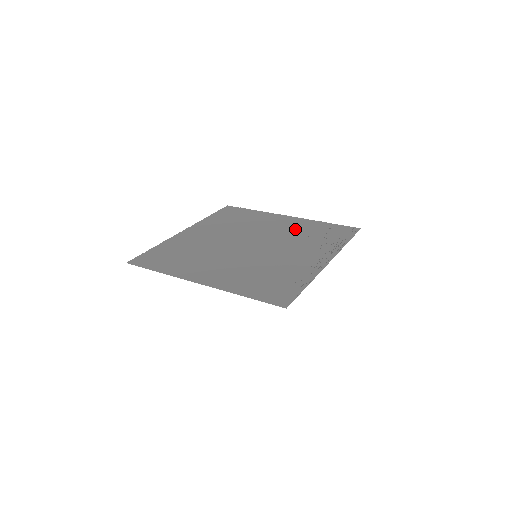
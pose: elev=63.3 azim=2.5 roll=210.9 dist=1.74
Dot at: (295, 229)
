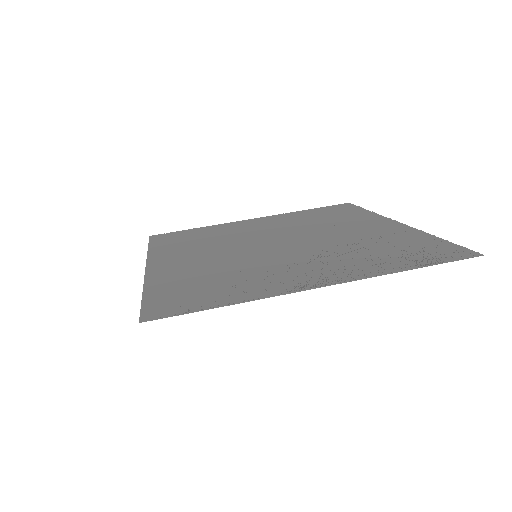
Dot at: (371, 237)
